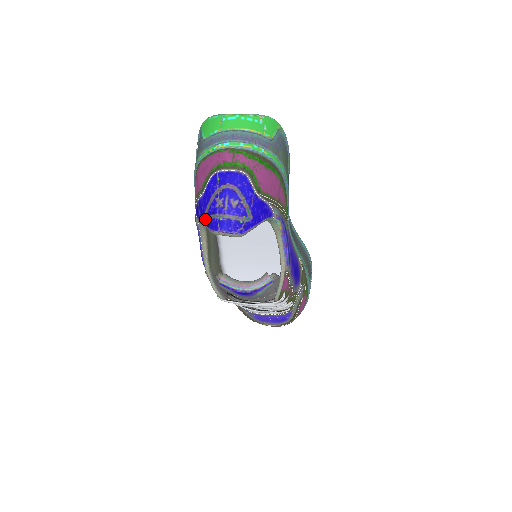
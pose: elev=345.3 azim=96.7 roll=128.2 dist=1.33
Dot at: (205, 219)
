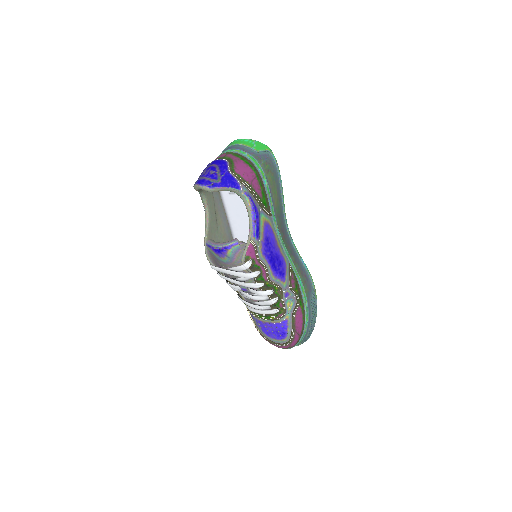
Dot at: occluded
